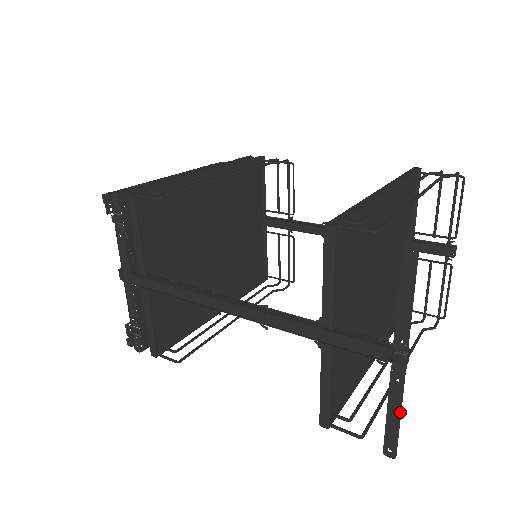
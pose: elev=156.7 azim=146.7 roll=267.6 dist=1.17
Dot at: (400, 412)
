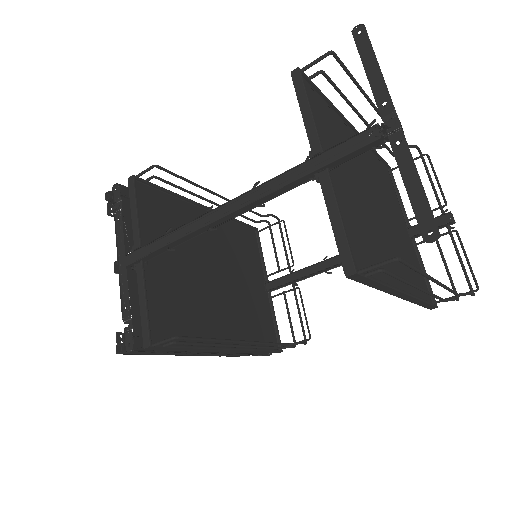
Dot at: (417, 176)
